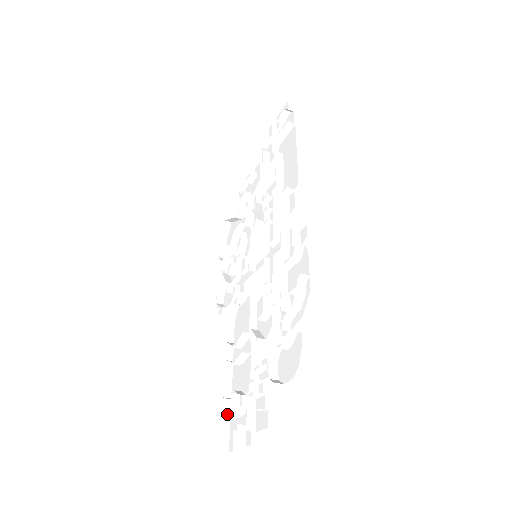
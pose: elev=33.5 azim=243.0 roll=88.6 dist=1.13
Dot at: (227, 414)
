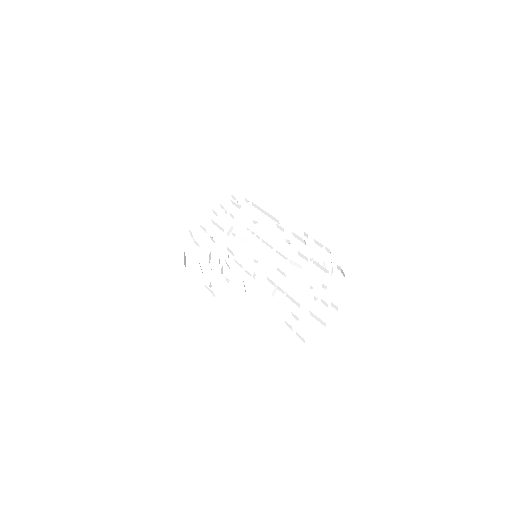
Dot at: (284, 330)
